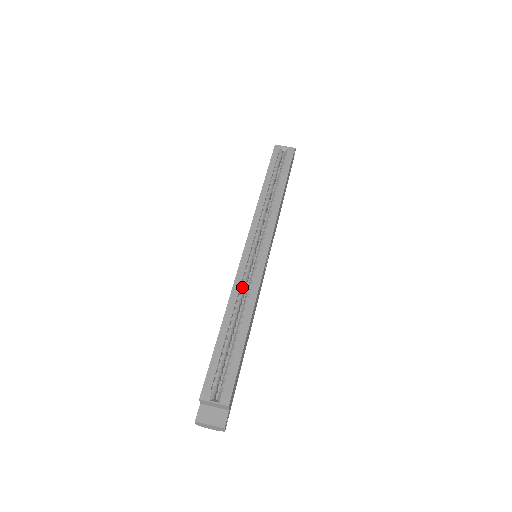
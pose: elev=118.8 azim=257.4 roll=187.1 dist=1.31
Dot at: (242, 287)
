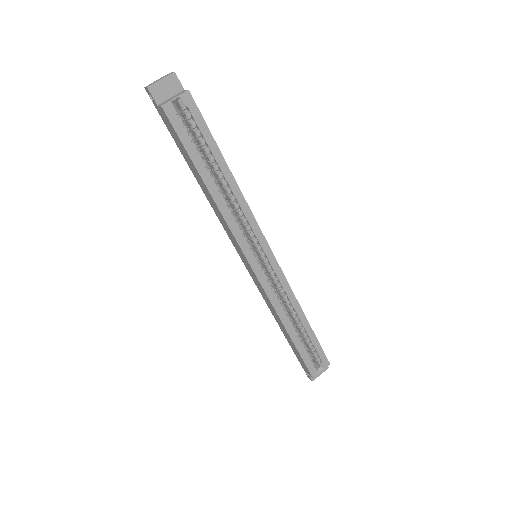
Dot at: (277, 297)
